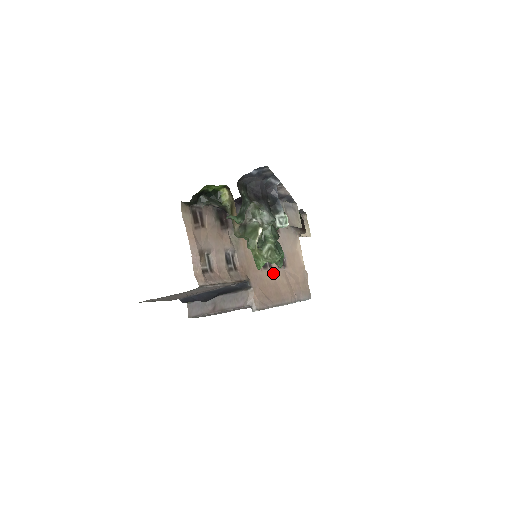
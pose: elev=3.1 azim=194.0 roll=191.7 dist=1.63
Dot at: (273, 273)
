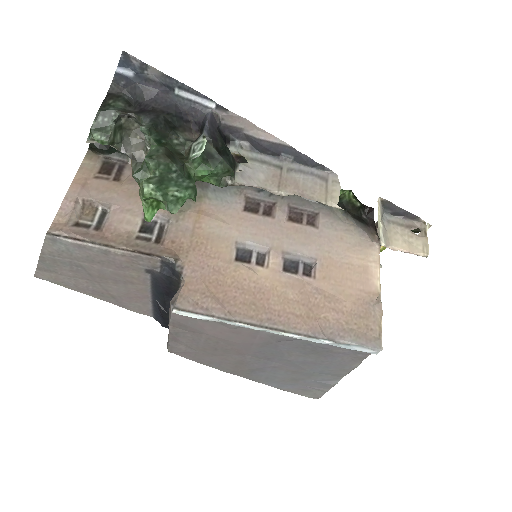
Dot at: (261, 274)
